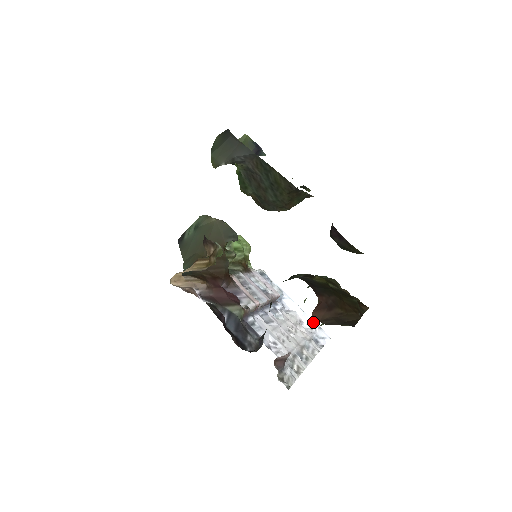
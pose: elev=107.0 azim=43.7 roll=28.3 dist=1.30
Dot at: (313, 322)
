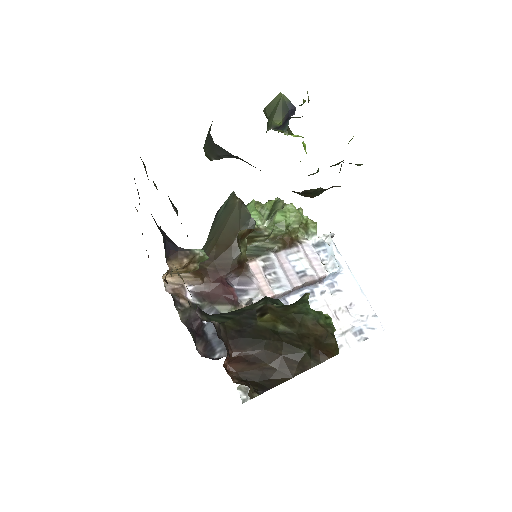
Dot at: (369, 307)
